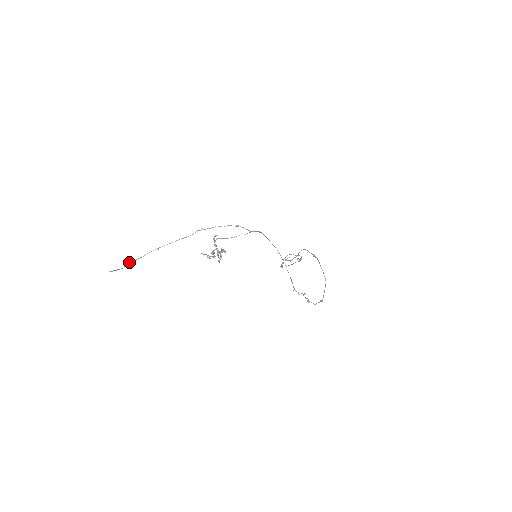
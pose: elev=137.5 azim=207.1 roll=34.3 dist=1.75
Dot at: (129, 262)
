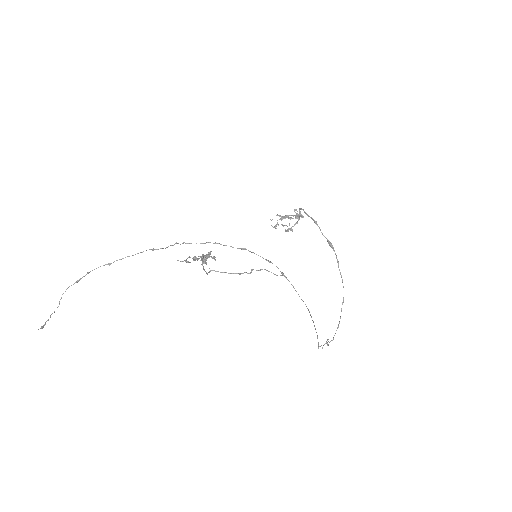
Dot at: occluded
